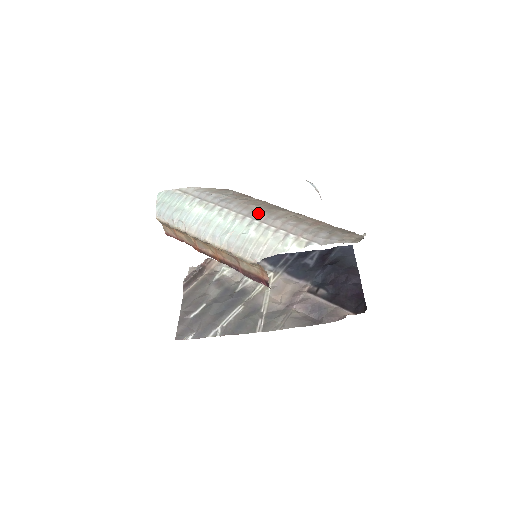
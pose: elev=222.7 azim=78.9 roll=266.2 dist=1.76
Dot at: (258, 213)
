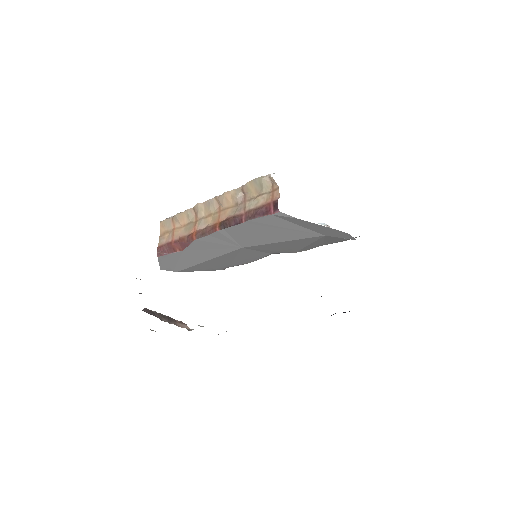
Dot at: occluded
